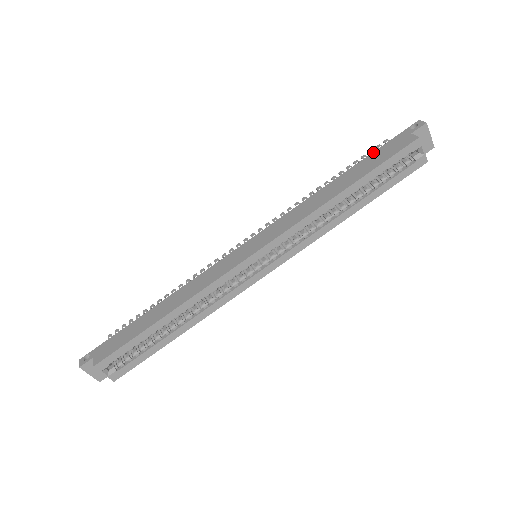
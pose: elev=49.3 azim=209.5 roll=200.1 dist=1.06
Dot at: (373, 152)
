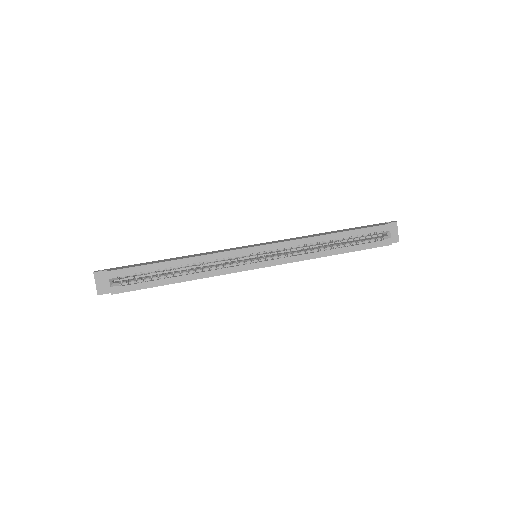
Dot at: (358, 227)
